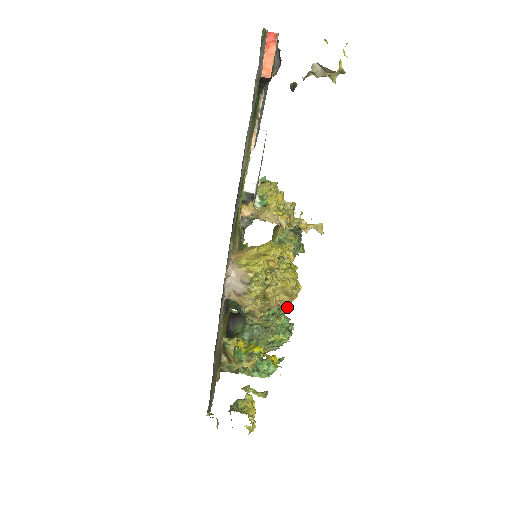
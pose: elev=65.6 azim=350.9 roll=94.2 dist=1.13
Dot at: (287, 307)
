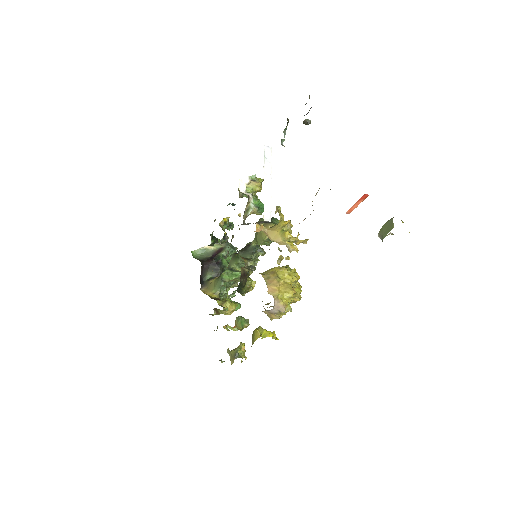
Dot at: occluded
